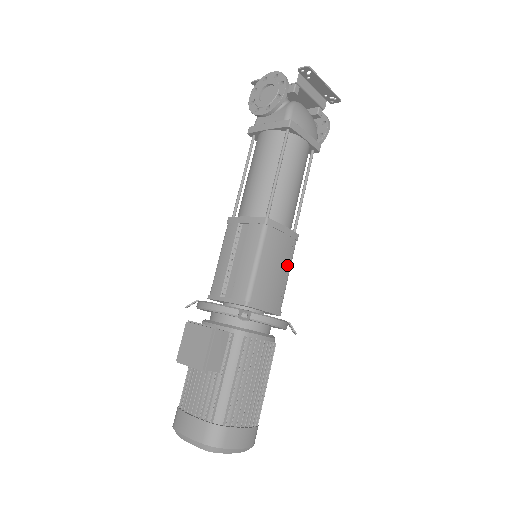
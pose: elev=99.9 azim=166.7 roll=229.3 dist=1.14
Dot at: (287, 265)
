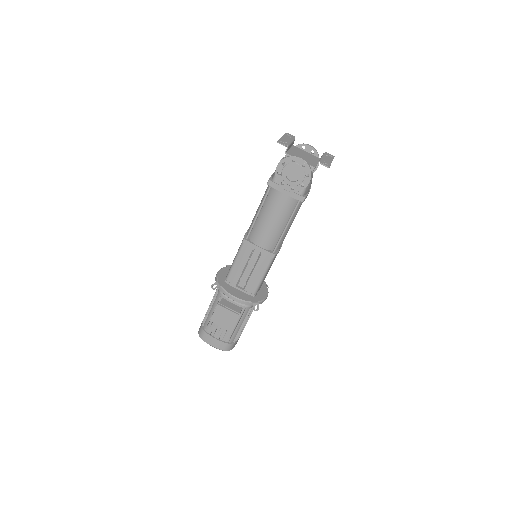
Dot at: occluded
